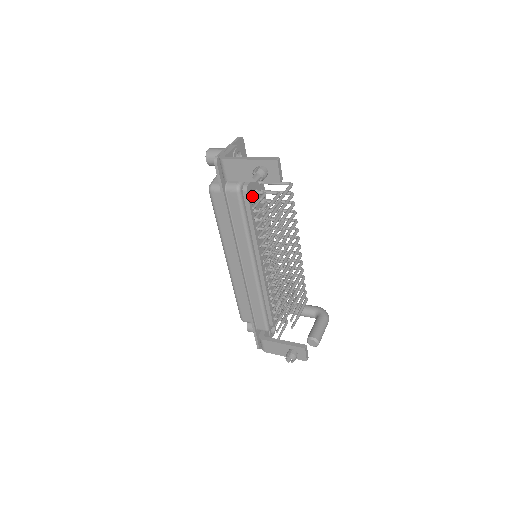
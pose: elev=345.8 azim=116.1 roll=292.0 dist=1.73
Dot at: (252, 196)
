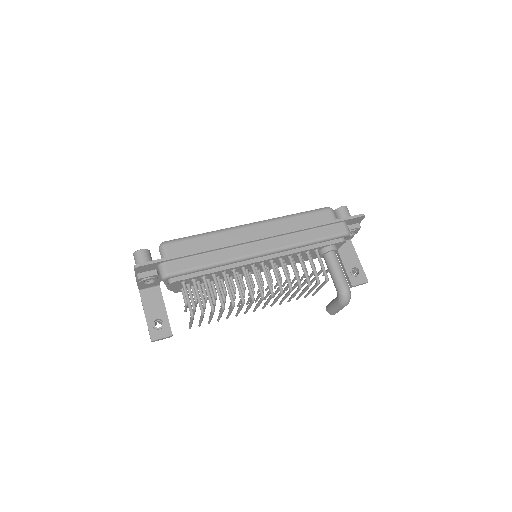
Dot at: occluded
